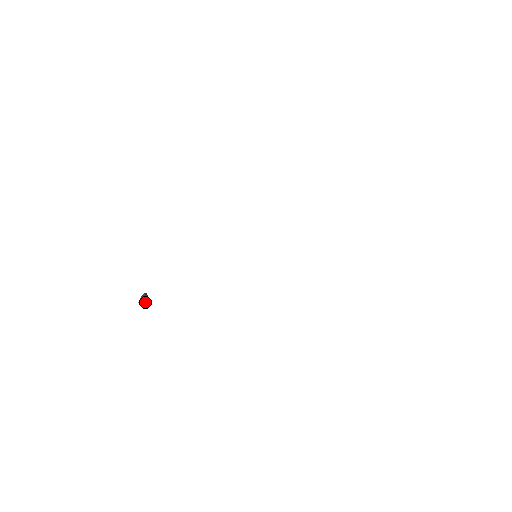
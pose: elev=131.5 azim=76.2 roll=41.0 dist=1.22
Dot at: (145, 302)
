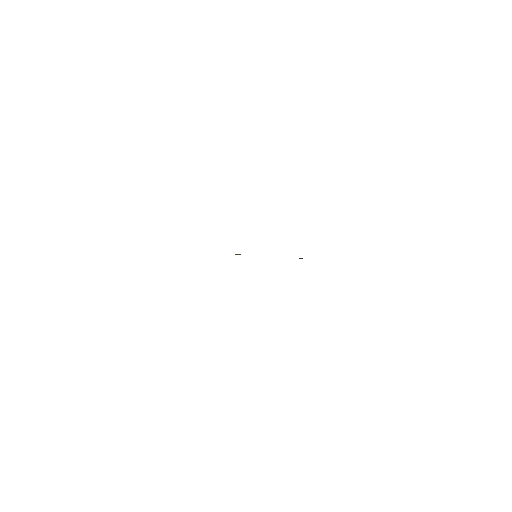
Dot at: occluded
